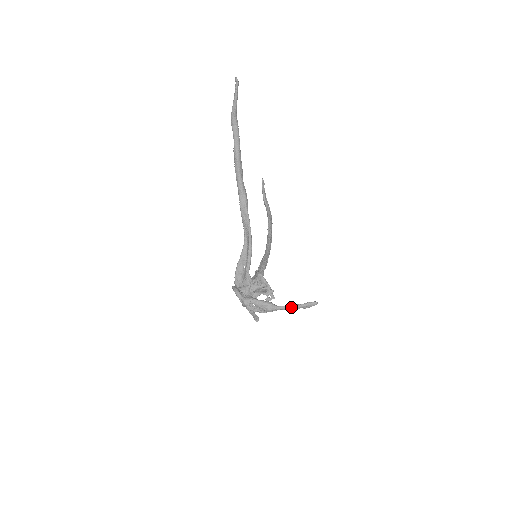
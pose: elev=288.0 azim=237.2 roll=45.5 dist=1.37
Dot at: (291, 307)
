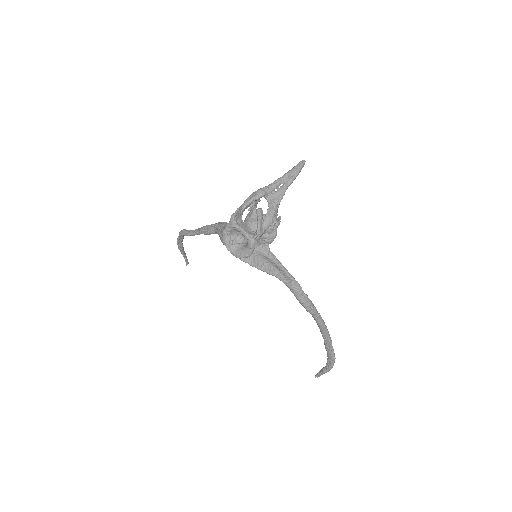
Dot at: (281, 178)
